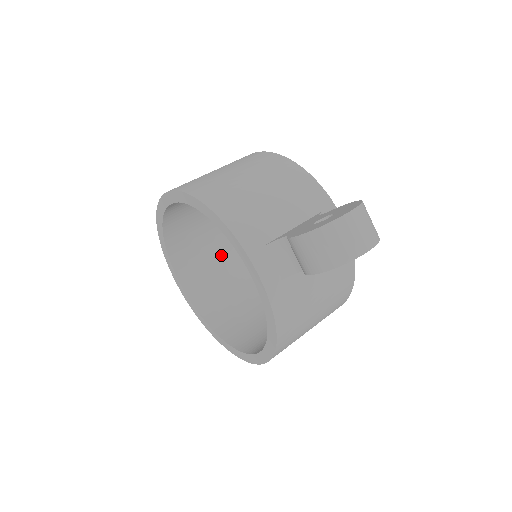
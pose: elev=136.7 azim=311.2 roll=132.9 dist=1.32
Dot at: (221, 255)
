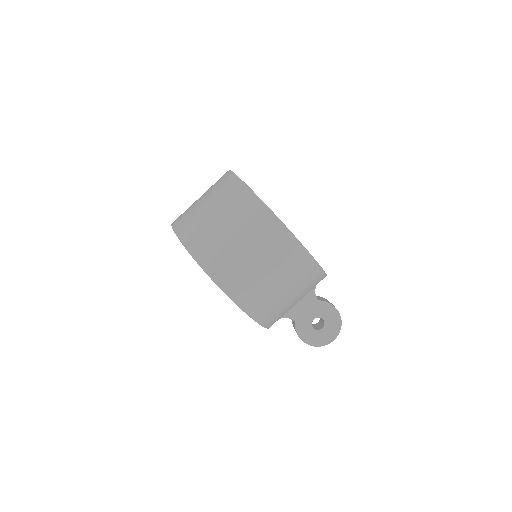
Dot at: occluded
